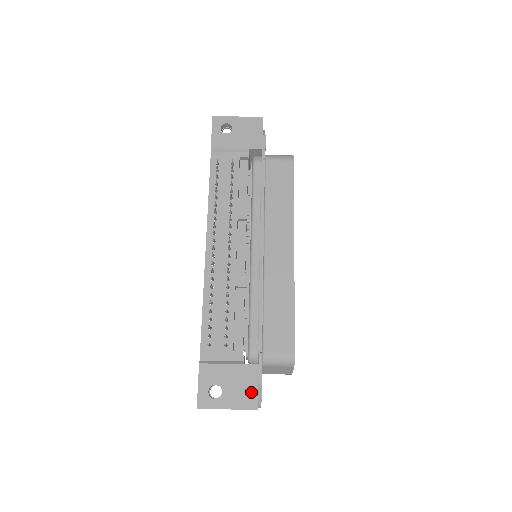
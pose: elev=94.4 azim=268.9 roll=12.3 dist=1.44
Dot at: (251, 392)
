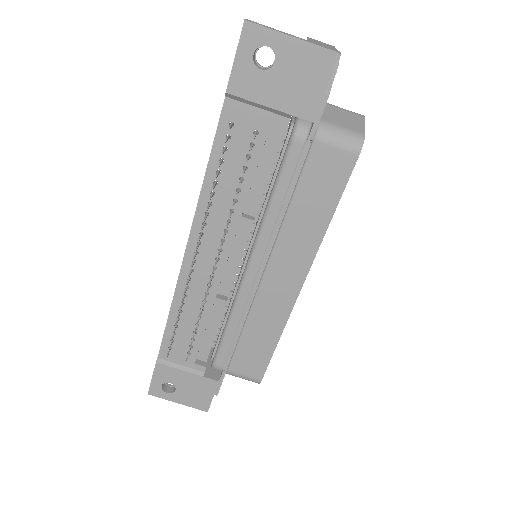
Dot at: (205, 399)
